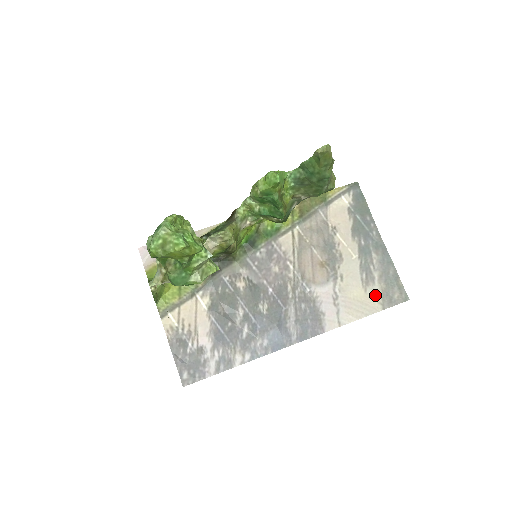
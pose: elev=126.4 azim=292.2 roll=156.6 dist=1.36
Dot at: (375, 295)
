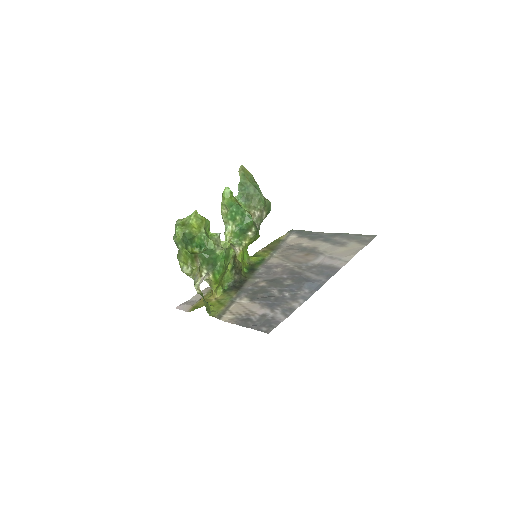
Dot at: (354, 245)
